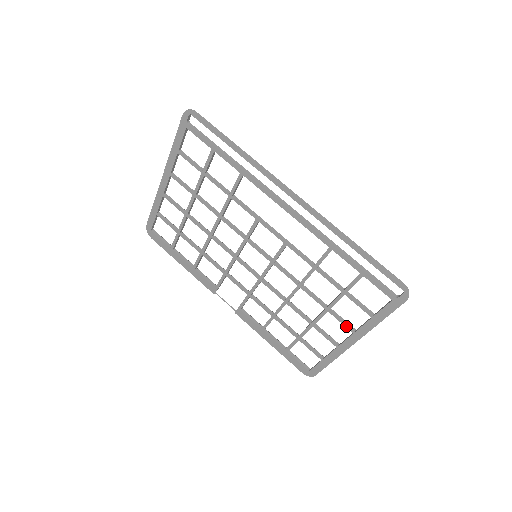
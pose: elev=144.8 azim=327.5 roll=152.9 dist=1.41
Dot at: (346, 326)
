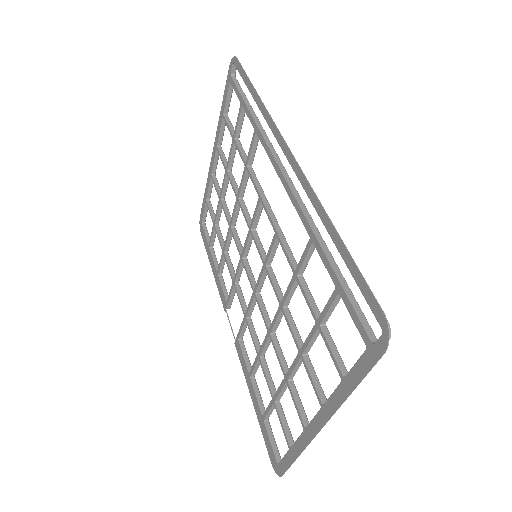
Dot at: (315, 390)
